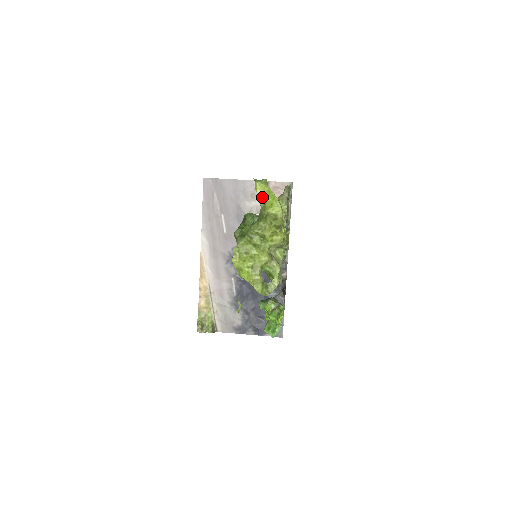
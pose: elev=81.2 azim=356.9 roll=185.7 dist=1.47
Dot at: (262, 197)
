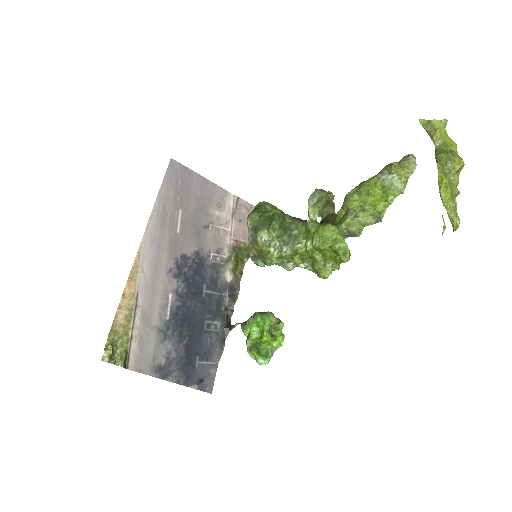
Dot at: (440, 135)
